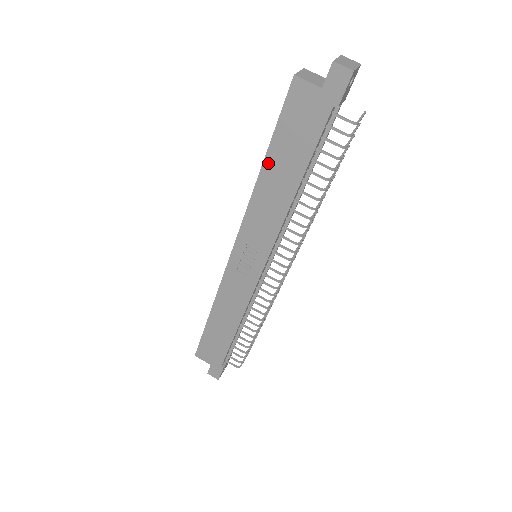
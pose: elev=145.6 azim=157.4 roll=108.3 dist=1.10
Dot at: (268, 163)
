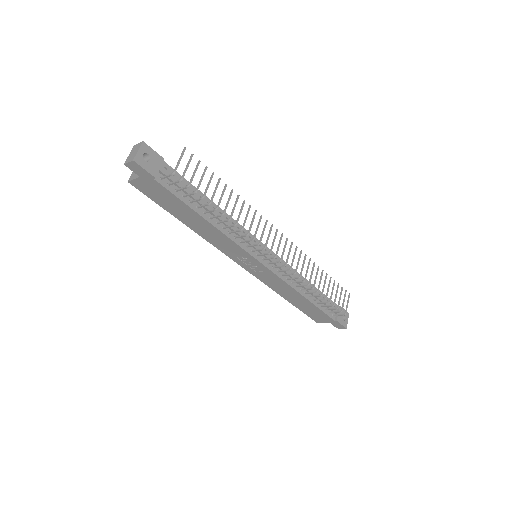
Dot at: (182, 220)
